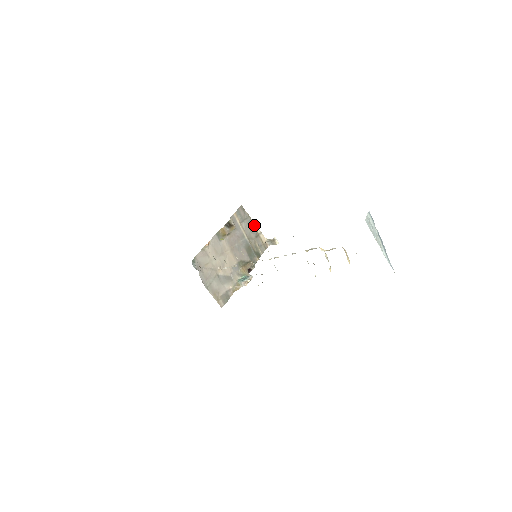
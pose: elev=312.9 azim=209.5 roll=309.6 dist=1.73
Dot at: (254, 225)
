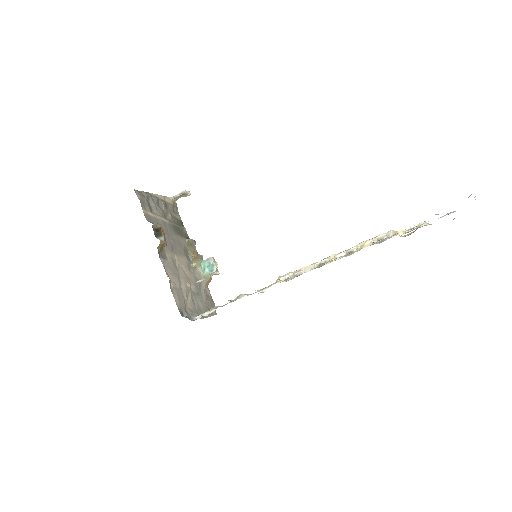
Dot at: (156, 197)
